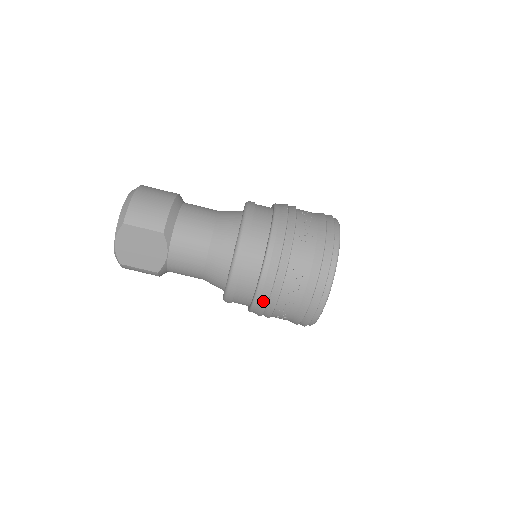
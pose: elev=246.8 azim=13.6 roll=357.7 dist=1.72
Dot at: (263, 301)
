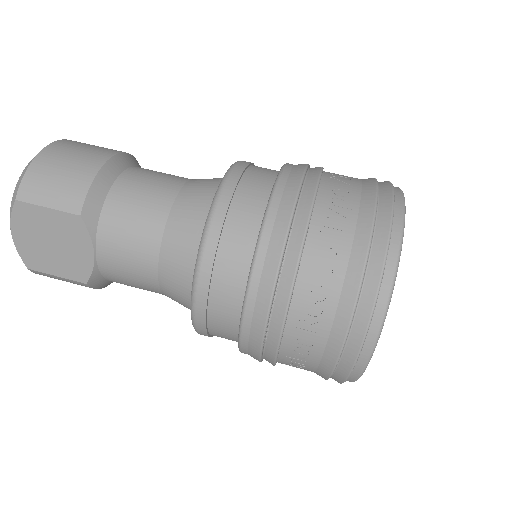
Dot at: (255, 340)
